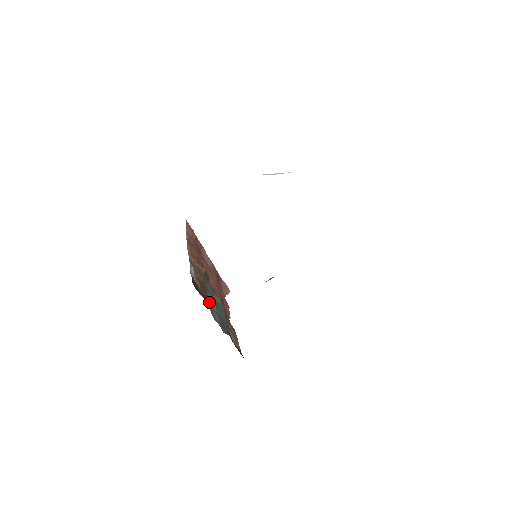
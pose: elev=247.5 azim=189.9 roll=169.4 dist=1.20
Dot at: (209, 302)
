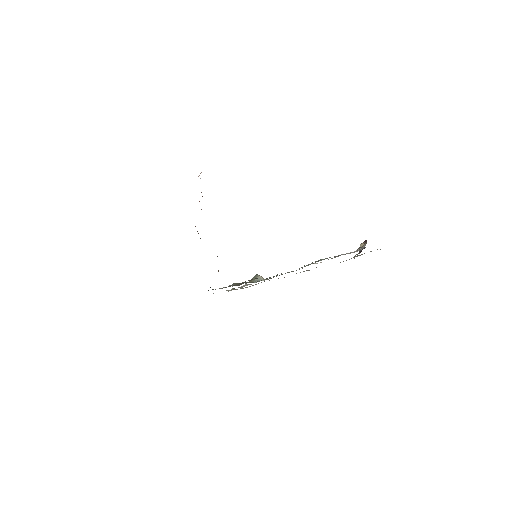
Dot at: occluded
